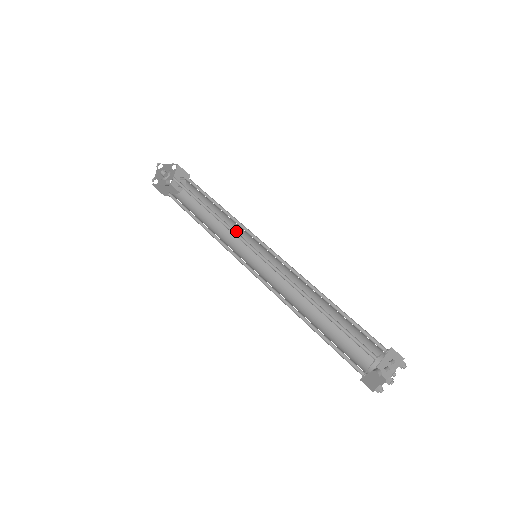
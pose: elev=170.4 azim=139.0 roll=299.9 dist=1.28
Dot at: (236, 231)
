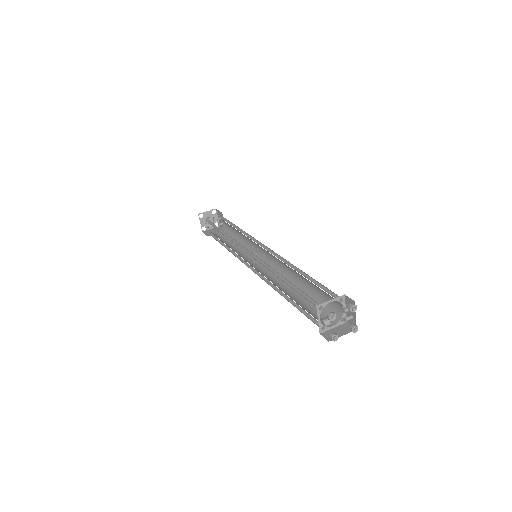
Dot at: (250, 242)
